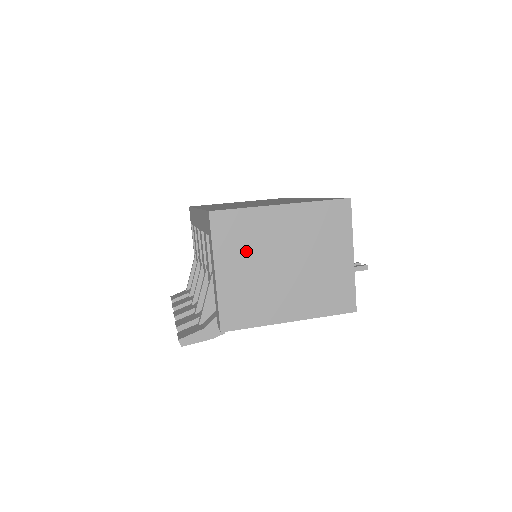
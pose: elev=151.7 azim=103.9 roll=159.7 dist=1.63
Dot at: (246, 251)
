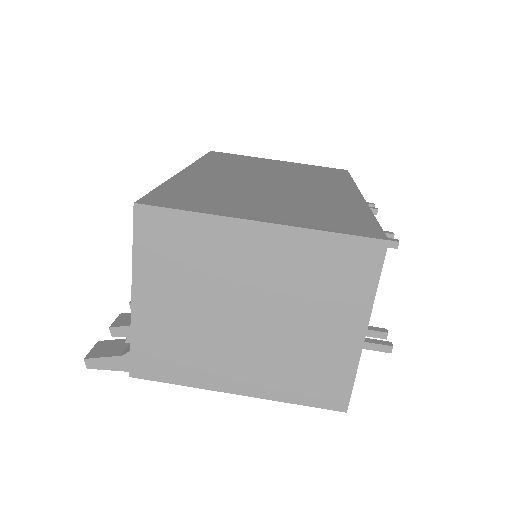
Dot at: (185, 278)
